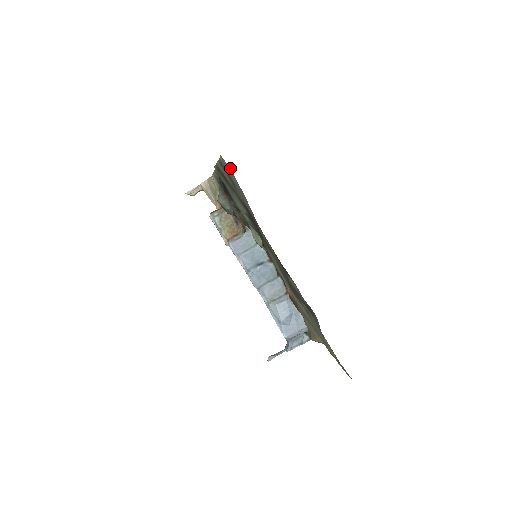
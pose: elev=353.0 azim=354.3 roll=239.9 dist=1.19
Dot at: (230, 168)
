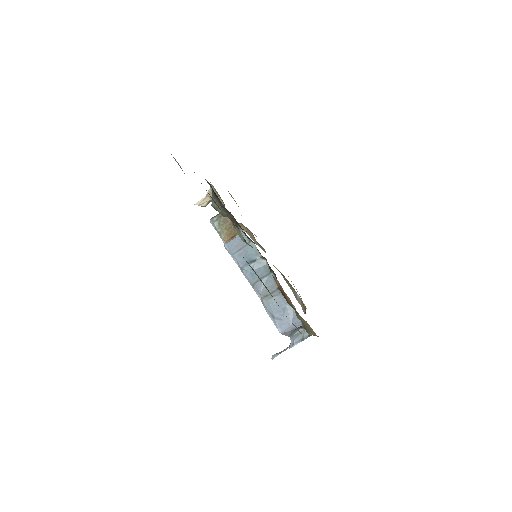
Dot at: (177, 162)
